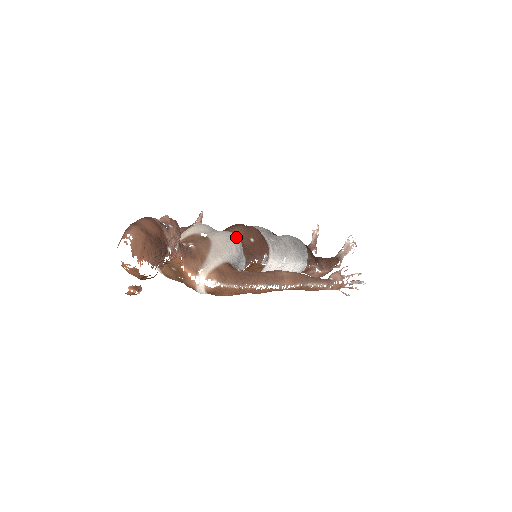
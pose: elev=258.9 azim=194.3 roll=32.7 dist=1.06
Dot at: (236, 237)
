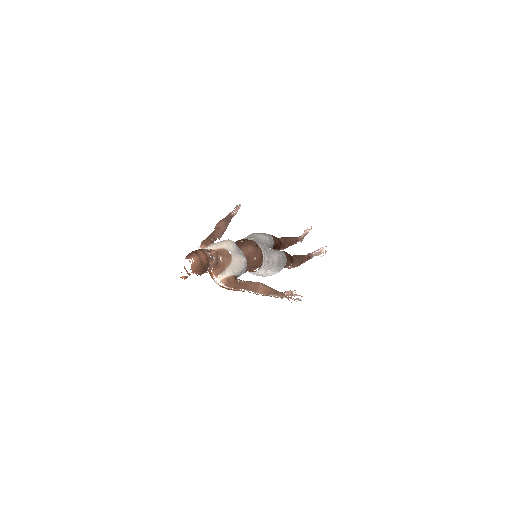
Dot at: (245, 262)
